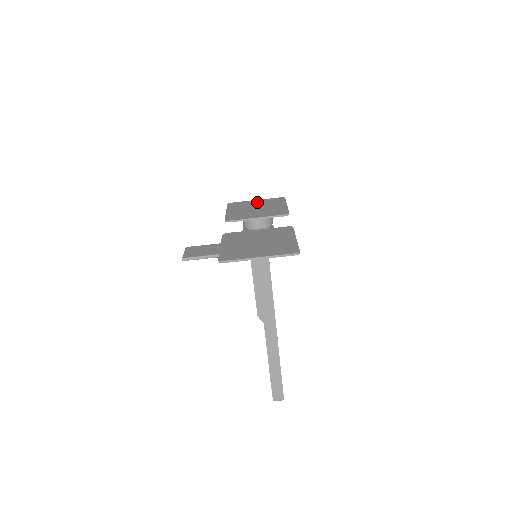
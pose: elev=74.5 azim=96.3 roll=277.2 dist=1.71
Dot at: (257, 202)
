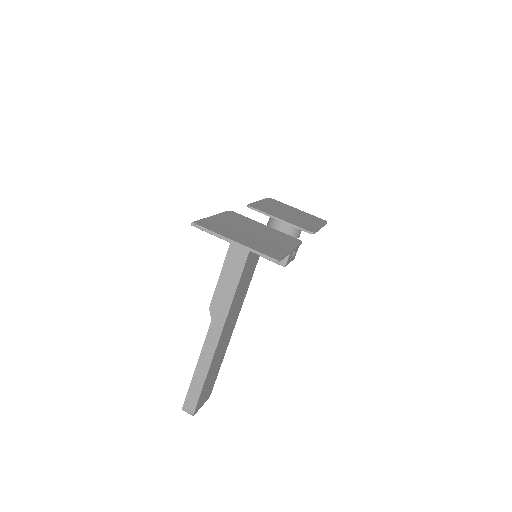
Dot at: (297, 210)
